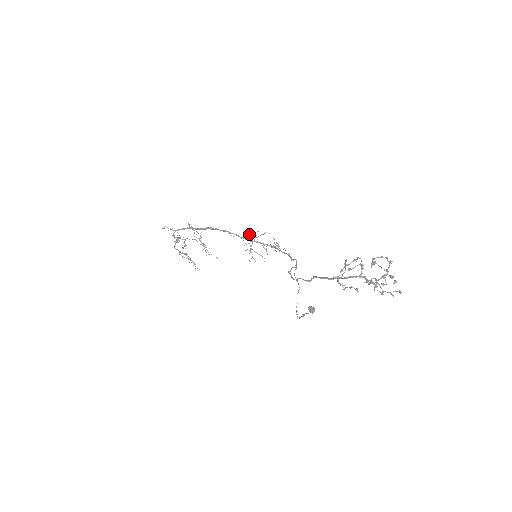
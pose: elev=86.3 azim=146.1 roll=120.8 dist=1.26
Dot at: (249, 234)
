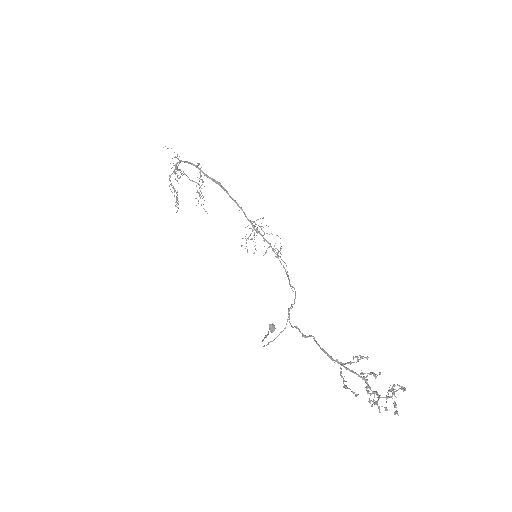
Dot at: (260, 226)
